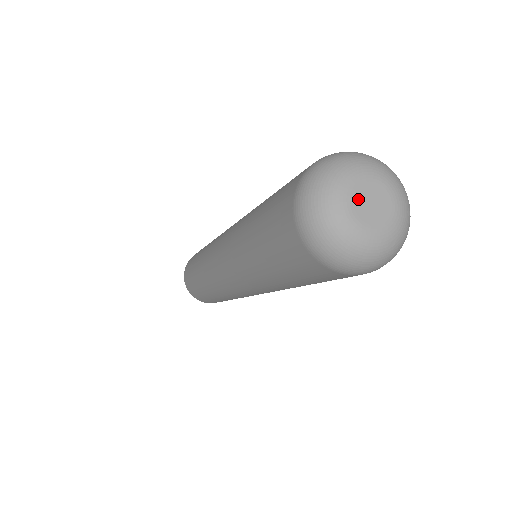
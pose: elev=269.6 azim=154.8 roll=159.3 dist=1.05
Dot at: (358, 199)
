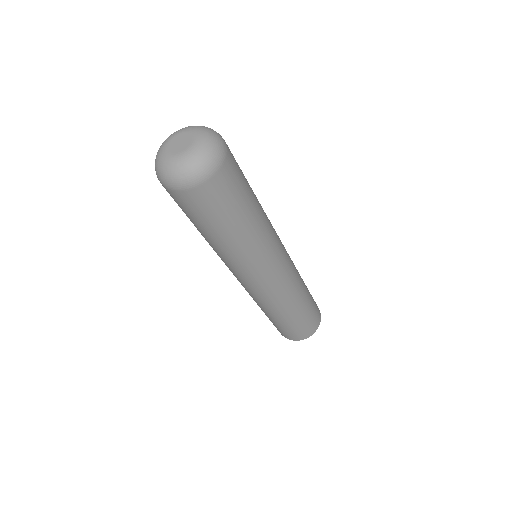
Dot at: (174, 141)
